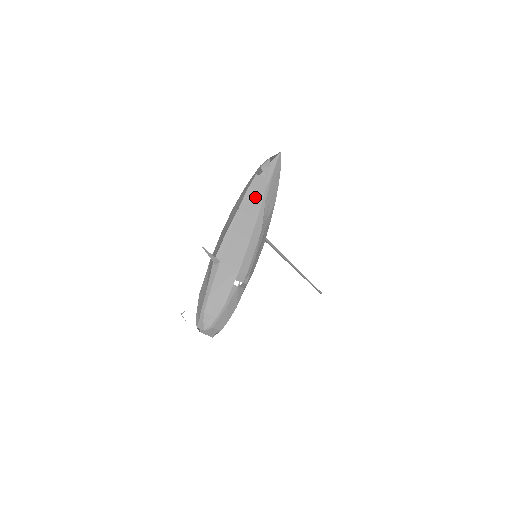
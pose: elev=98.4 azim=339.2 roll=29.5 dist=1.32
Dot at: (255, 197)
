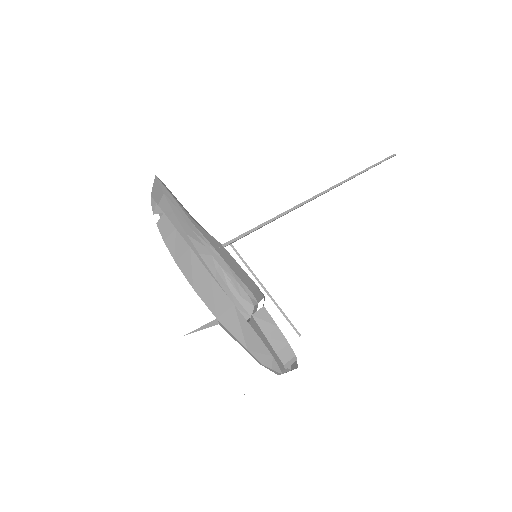
Dot at: (174, 240)
